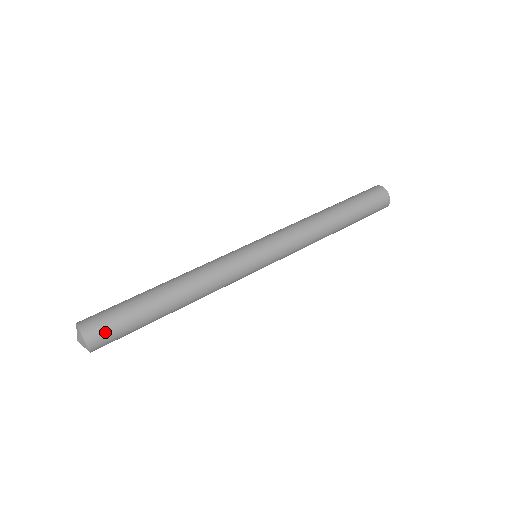
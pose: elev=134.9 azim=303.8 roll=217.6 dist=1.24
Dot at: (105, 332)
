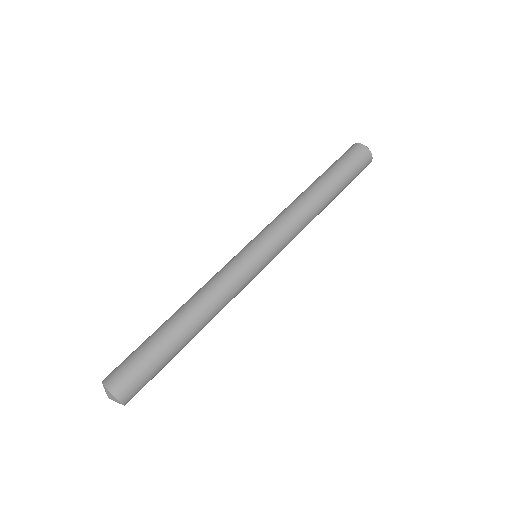
Dot at: (128, 377)
